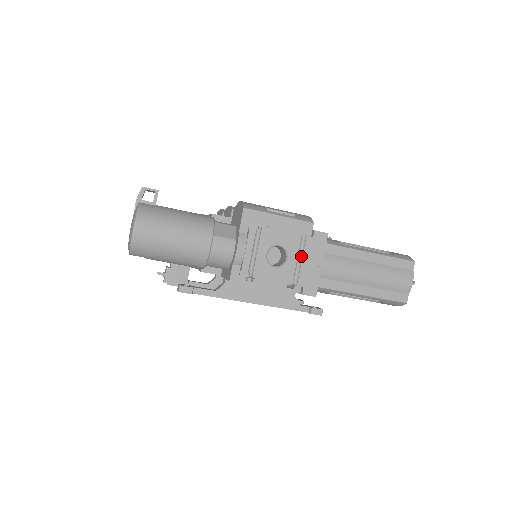
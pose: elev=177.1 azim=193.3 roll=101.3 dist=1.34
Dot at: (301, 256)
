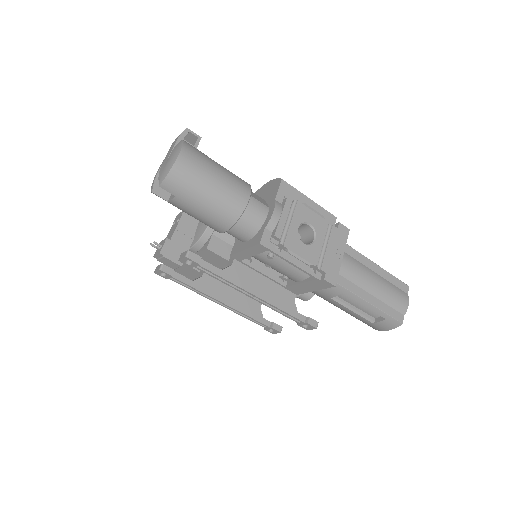
Dot at: (326, 242)
